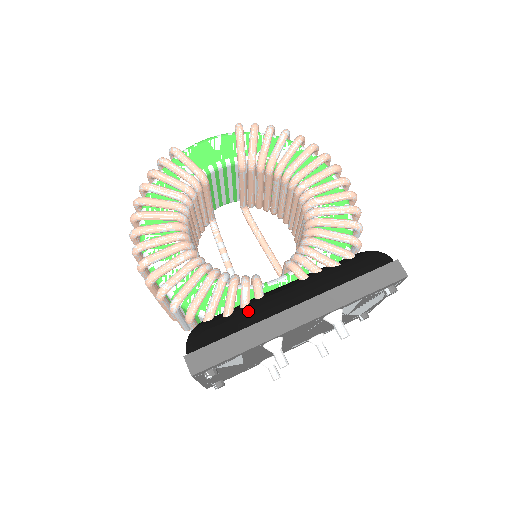
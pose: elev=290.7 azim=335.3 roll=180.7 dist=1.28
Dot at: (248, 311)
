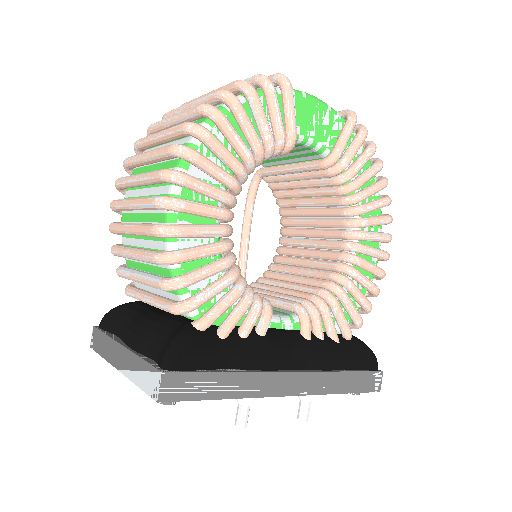
Dot at: (248, 347)
